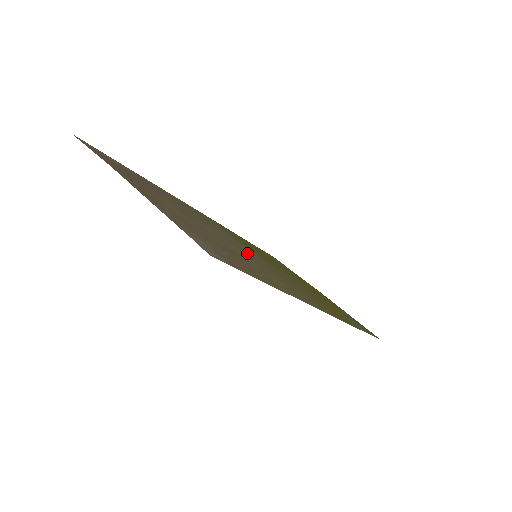
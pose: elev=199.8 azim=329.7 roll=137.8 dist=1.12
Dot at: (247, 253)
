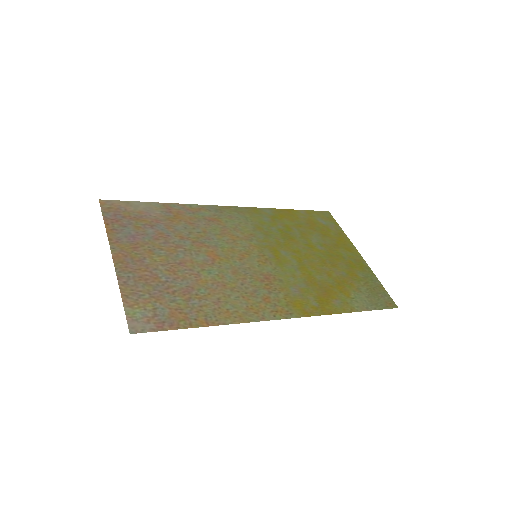
Dot at: (234, 266)
